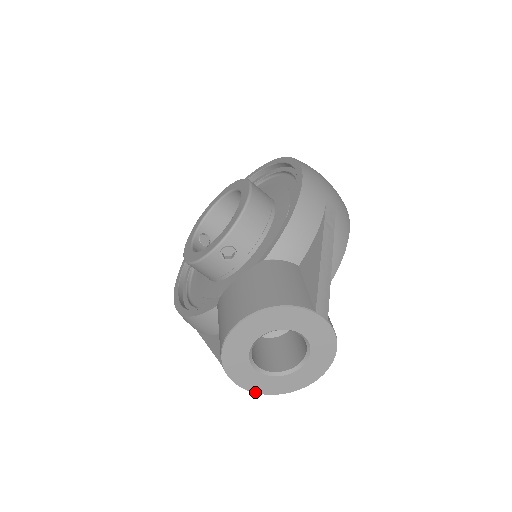
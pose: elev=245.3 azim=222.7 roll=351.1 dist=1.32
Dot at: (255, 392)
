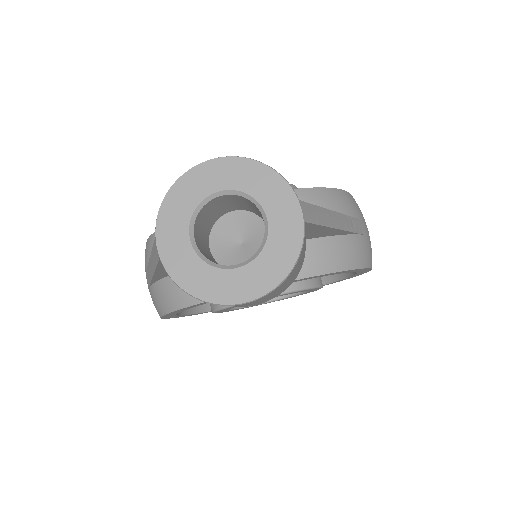
Dot at: (165, 267)
